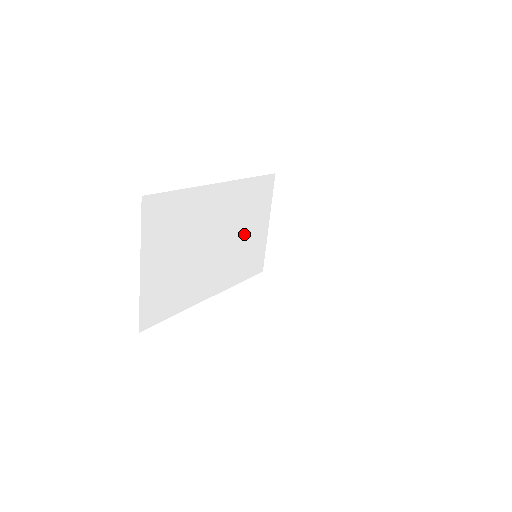
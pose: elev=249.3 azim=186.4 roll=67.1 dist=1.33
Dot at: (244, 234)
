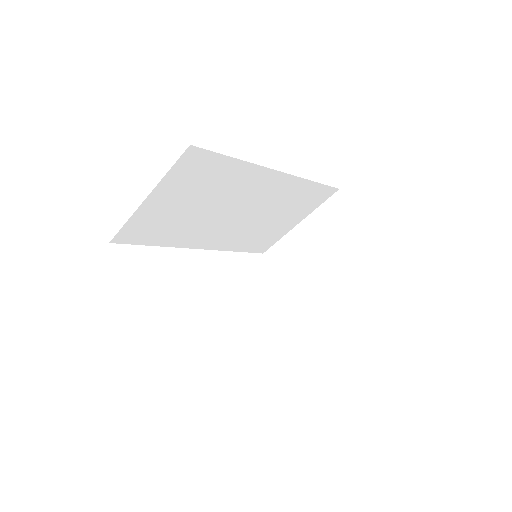
Dot at: (269, 219)
